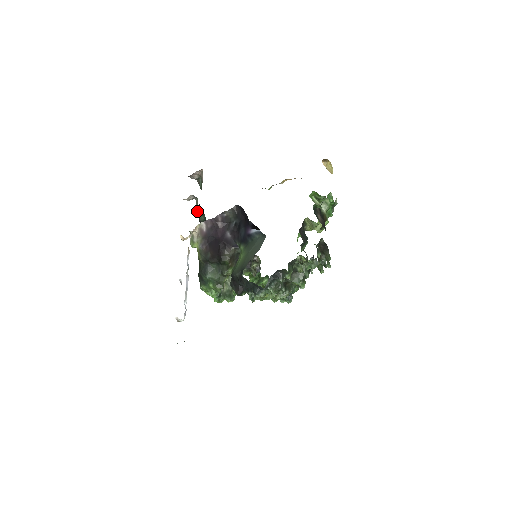
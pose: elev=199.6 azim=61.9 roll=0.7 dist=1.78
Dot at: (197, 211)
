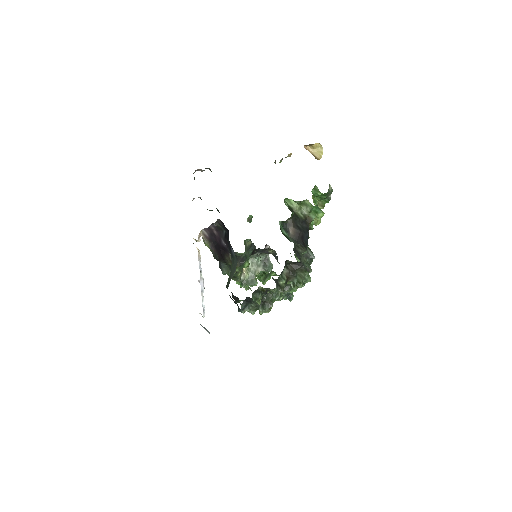
Dot at: occluded
